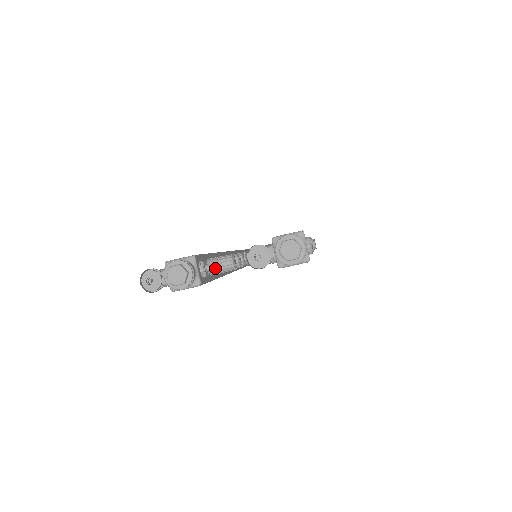
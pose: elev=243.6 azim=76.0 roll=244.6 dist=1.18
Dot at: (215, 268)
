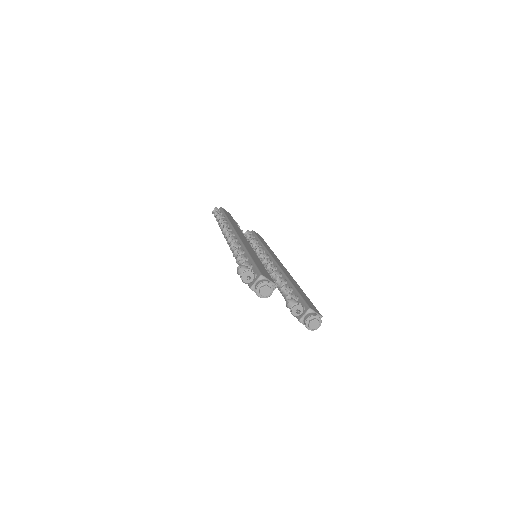
Dot at: occluded
